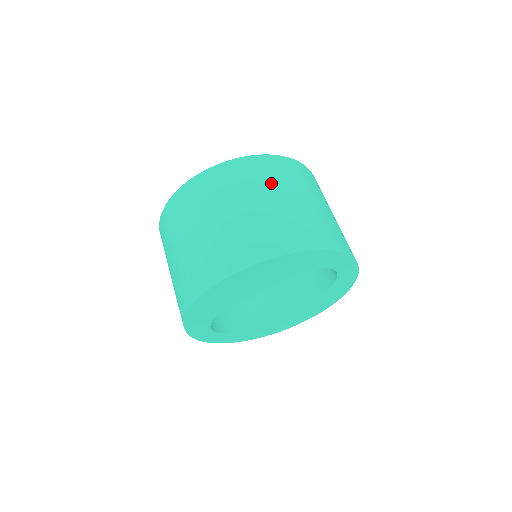
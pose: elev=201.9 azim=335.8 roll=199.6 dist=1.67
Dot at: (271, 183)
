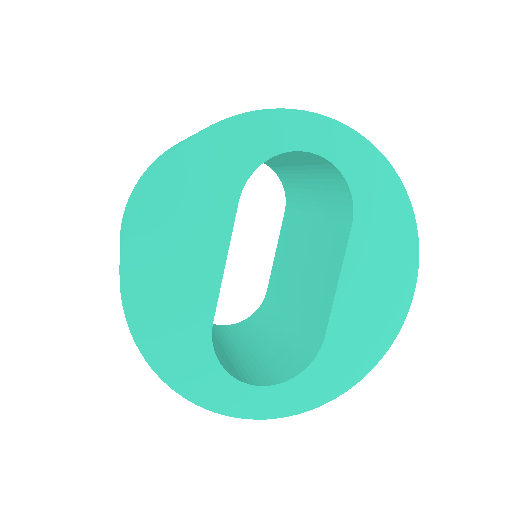
Dot at: (167, 151)
